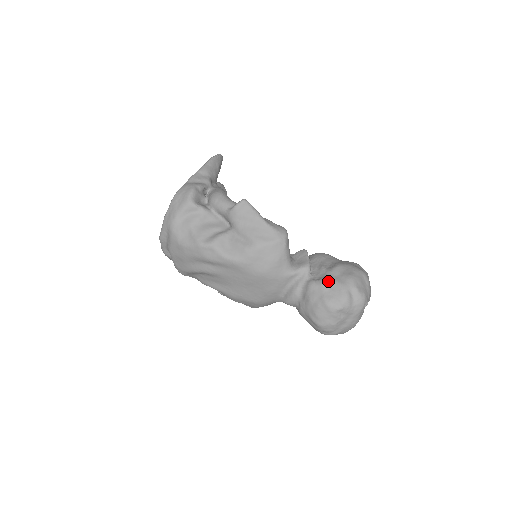
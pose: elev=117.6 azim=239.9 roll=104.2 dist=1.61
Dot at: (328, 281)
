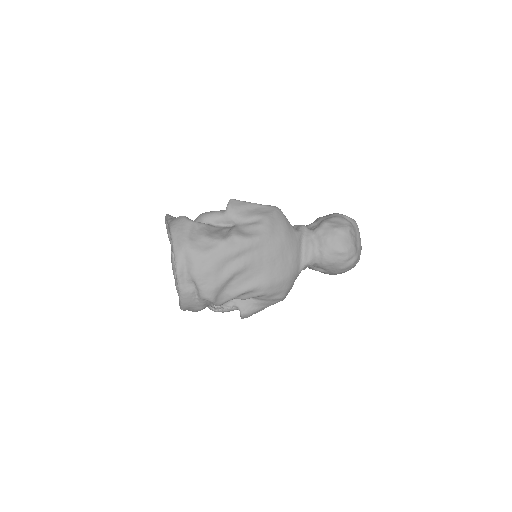
Dot at: (326, 220)
